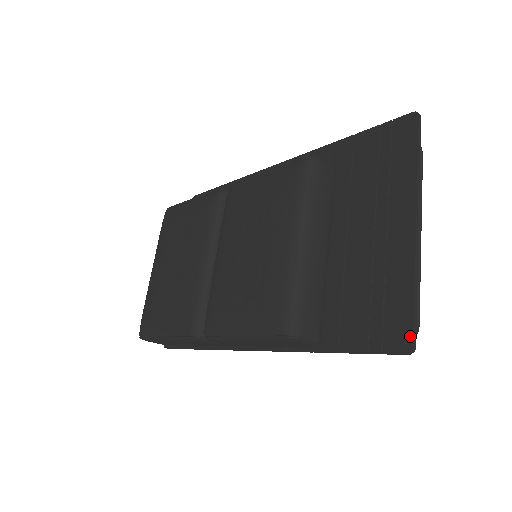
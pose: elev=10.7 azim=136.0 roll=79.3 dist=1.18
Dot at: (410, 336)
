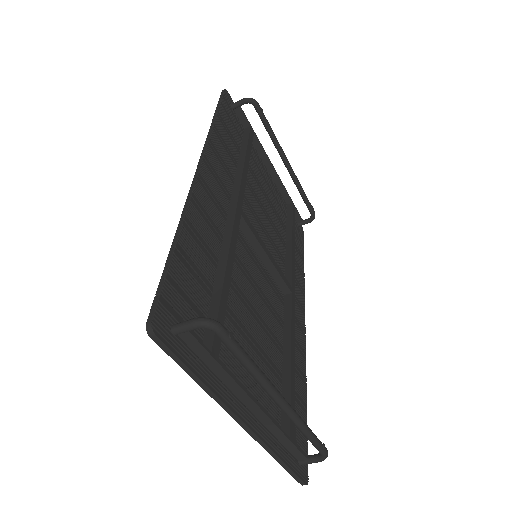
Dot at: (297, 478)
